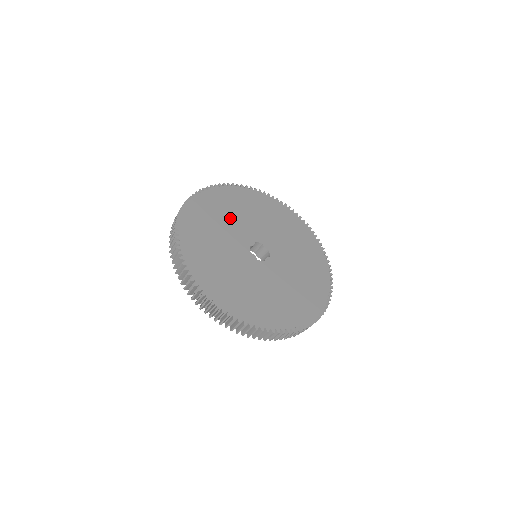
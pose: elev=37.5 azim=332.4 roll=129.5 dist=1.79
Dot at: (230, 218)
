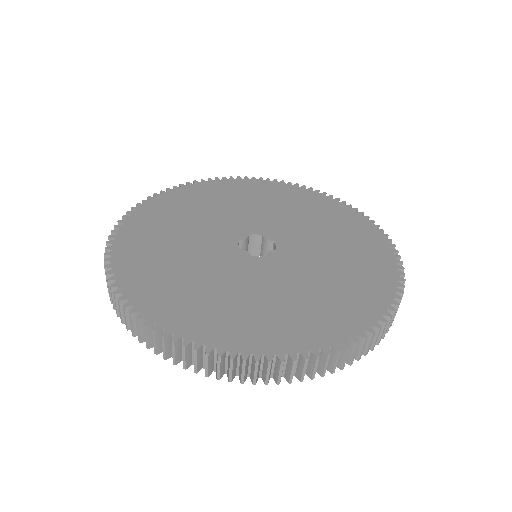
Dot at: (207, 213)
